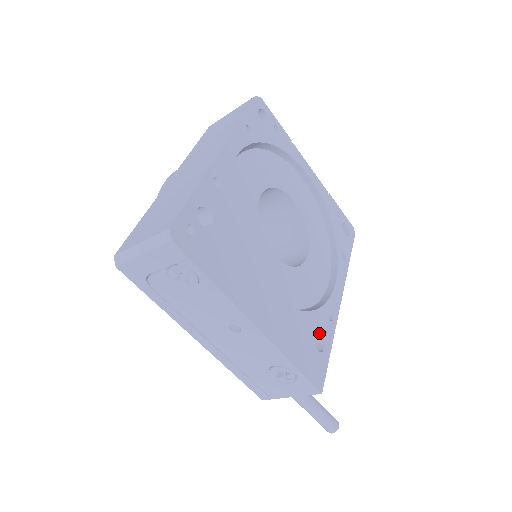
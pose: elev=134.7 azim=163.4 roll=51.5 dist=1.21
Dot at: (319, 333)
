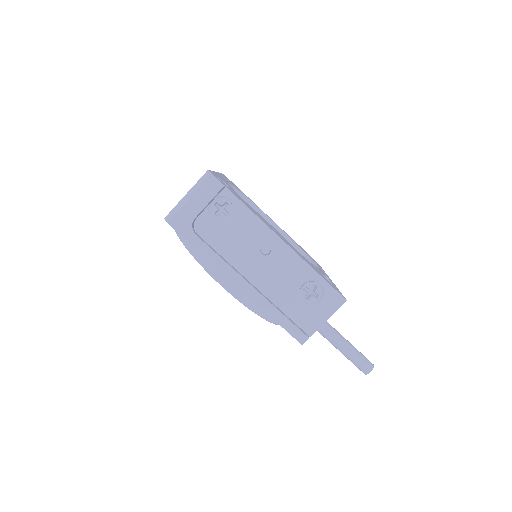
Dot at: (325, 277)
